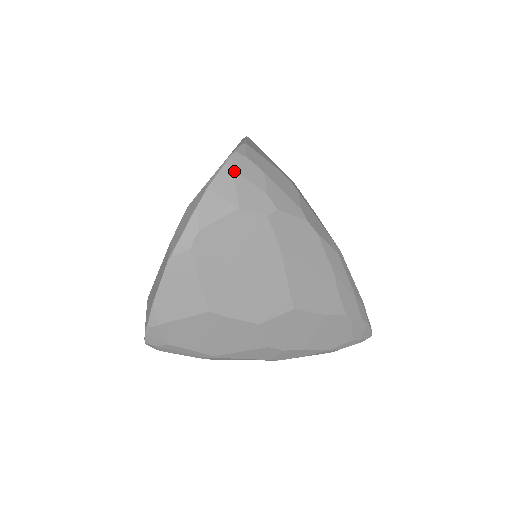
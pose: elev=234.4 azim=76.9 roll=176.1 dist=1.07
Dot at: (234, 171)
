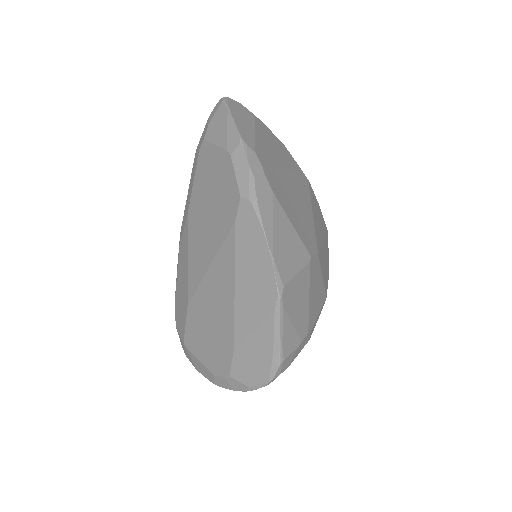
Dot at: occluded
